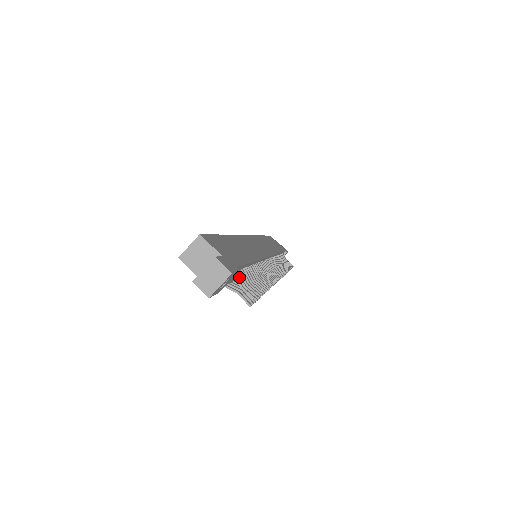
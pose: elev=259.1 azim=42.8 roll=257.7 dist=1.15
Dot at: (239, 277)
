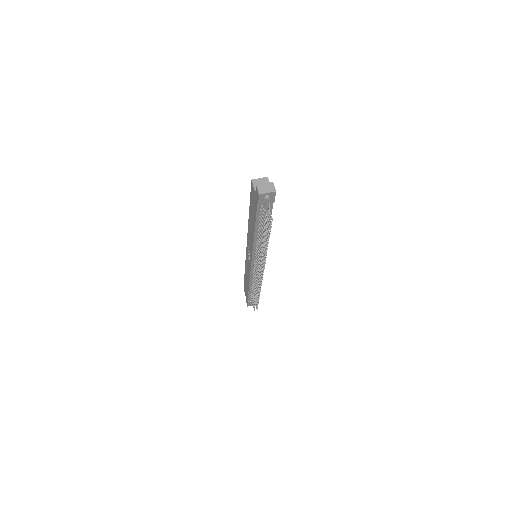
Dot at: occluded
